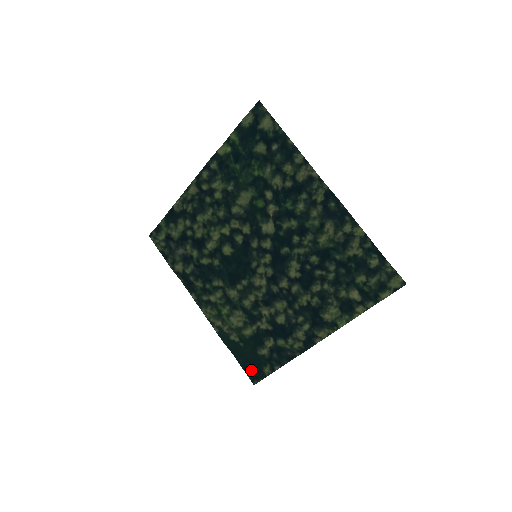
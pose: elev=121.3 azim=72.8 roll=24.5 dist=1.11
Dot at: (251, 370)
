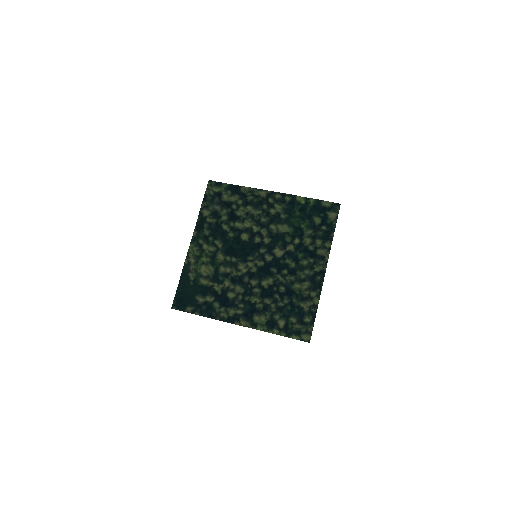
Dot at: (180, 300)
